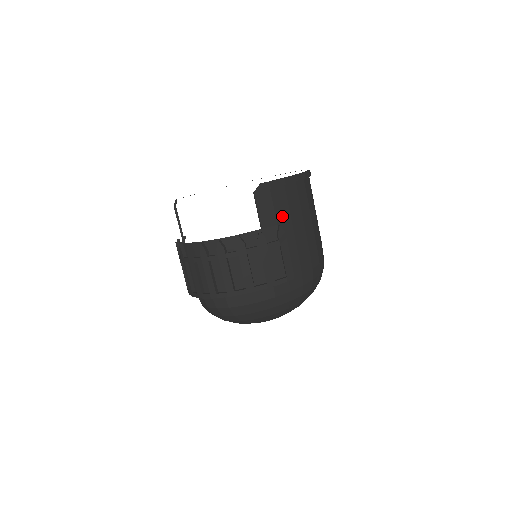
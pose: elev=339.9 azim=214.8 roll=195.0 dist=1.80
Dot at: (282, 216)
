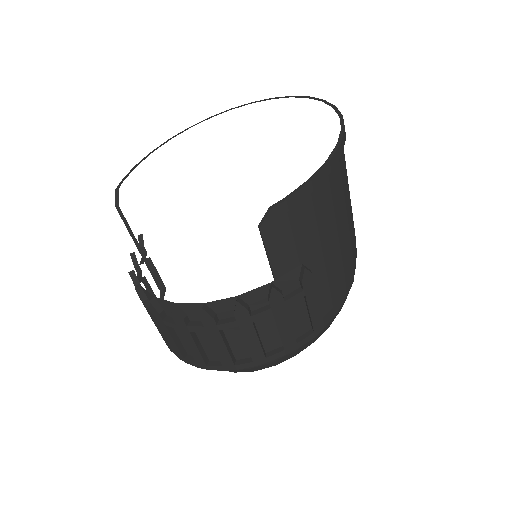
Dot at: (306, 243)
